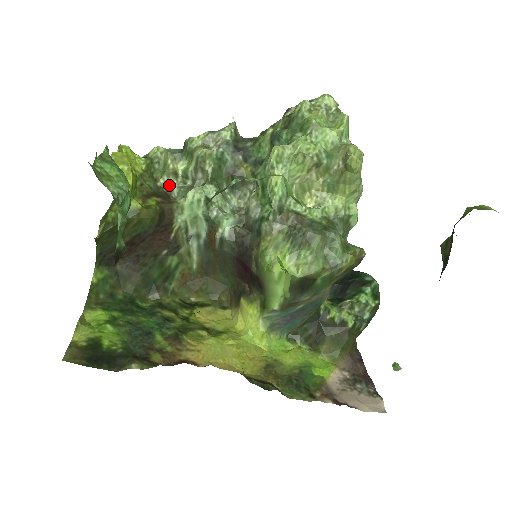
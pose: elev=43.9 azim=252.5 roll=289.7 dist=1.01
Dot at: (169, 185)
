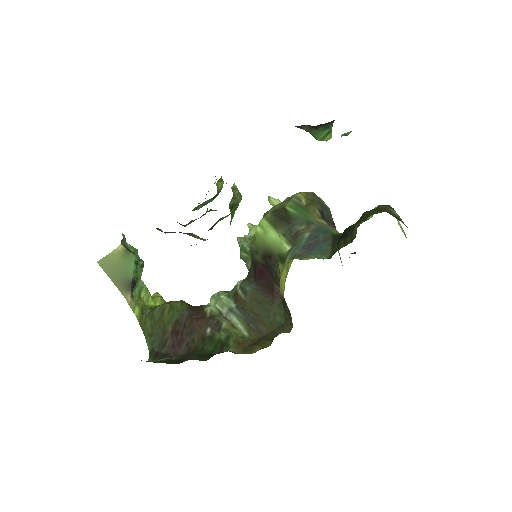
Dot at: occluded
